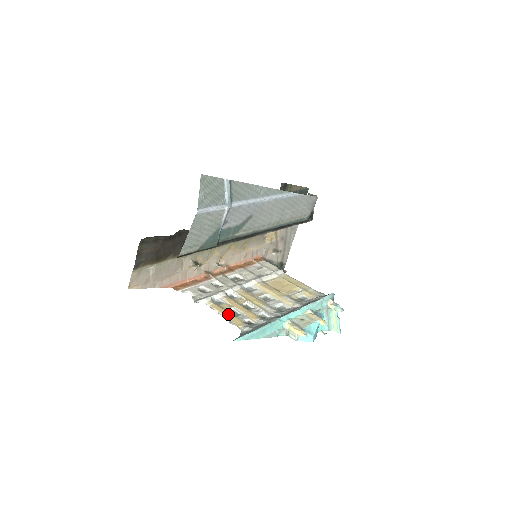
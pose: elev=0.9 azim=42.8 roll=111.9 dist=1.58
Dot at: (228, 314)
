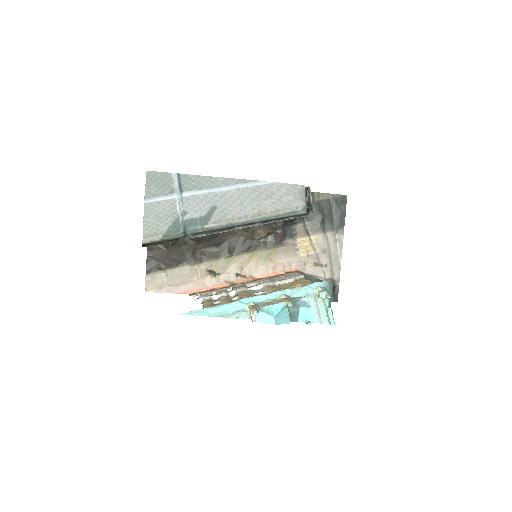
Dot at: (208, 304)
